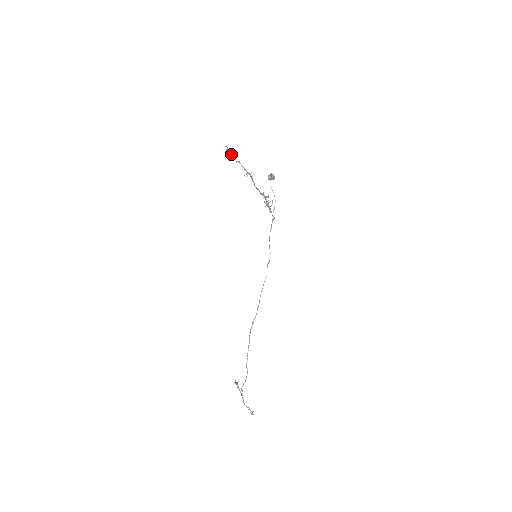
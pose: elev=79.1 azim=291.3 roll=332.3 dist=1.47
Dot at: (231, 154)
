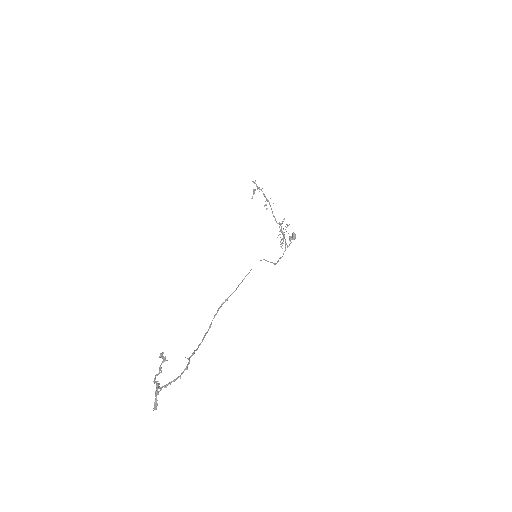
Dot at: (256, 185)
